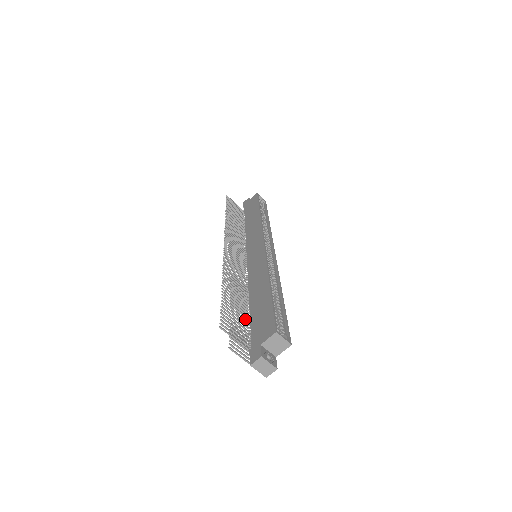
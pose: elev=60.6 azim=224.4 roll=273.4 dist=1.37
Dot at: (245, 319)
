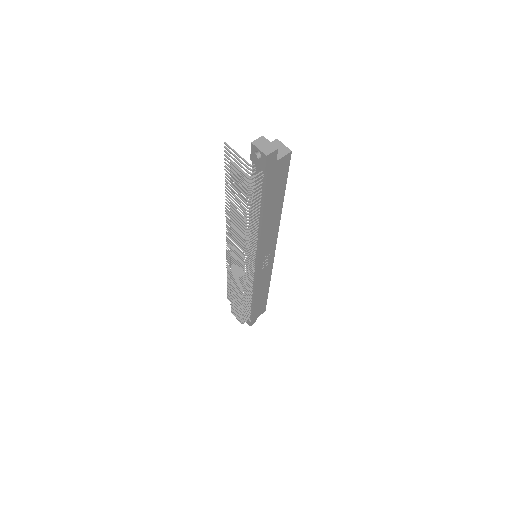
Dot at: occluded
